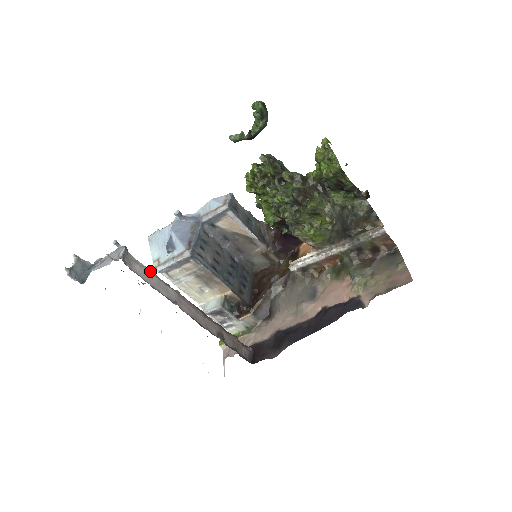
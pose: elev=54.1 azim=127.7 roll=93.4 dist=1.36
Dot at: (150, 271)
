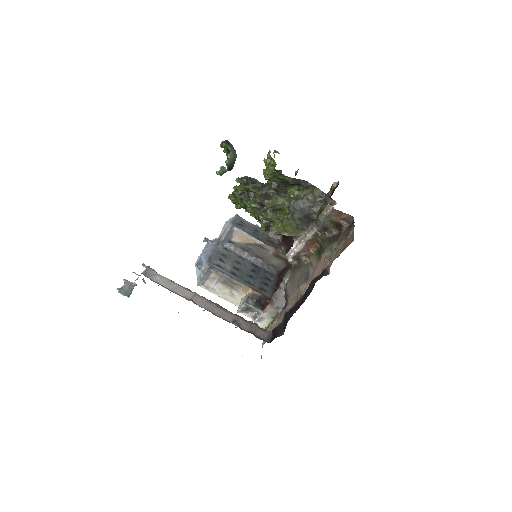
Dot at: (171, 280)
